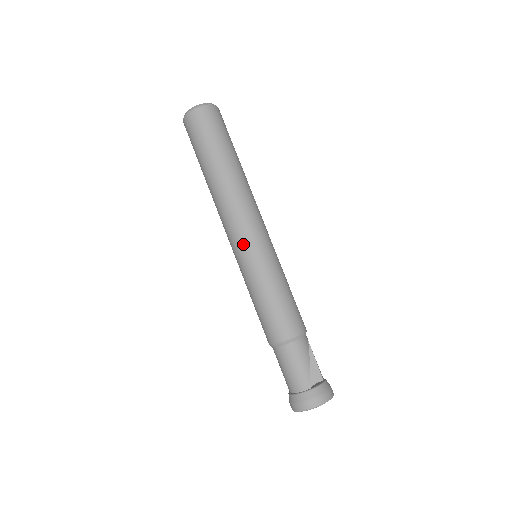
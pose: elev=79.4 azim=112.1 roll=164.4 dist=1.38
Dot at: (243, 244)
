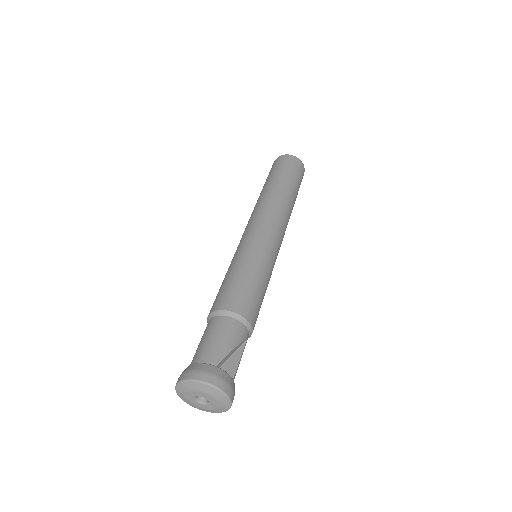
Dot at: (255, 231)
